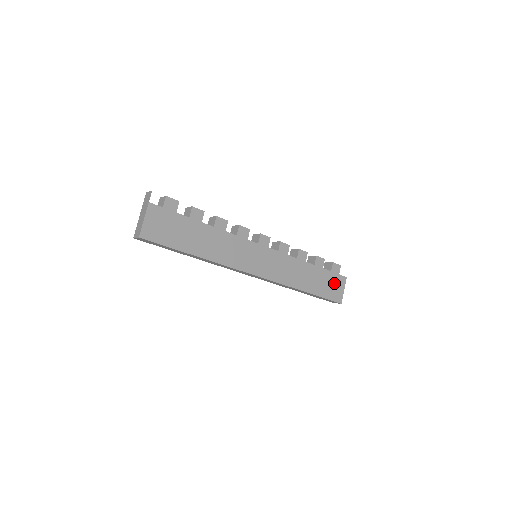
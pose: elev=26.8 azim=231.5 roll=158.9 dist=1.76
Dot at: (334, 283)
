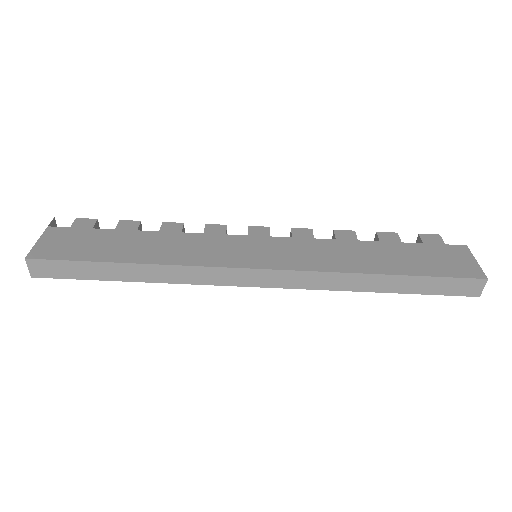
Dot at: (443, 256)
